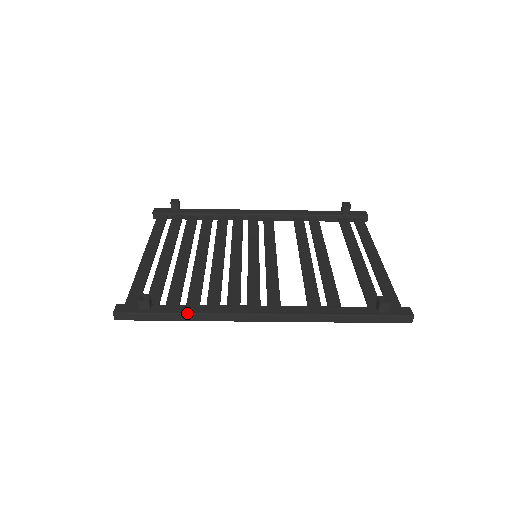
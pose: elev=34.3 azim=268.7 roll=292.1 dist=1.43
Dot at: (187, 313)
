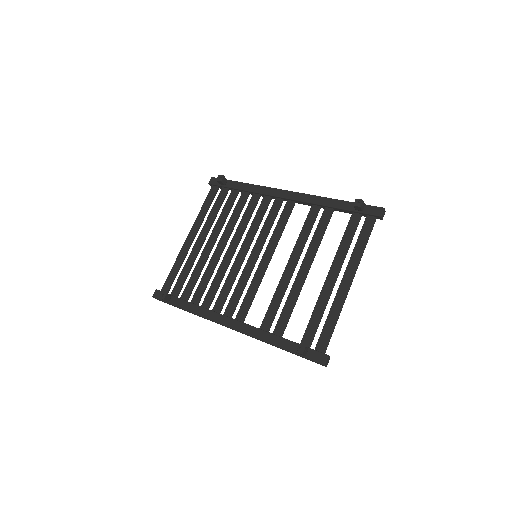
Dot at: (187, 310)
